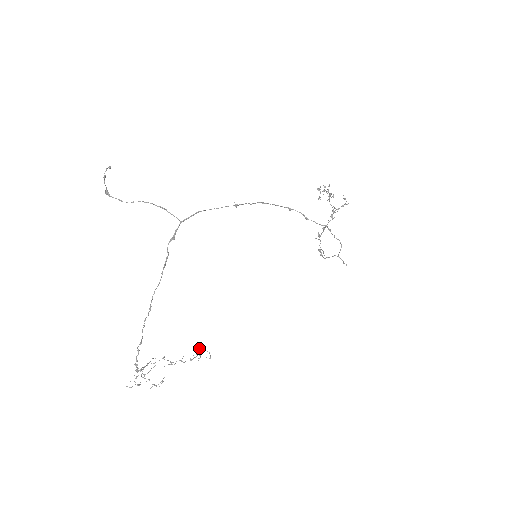
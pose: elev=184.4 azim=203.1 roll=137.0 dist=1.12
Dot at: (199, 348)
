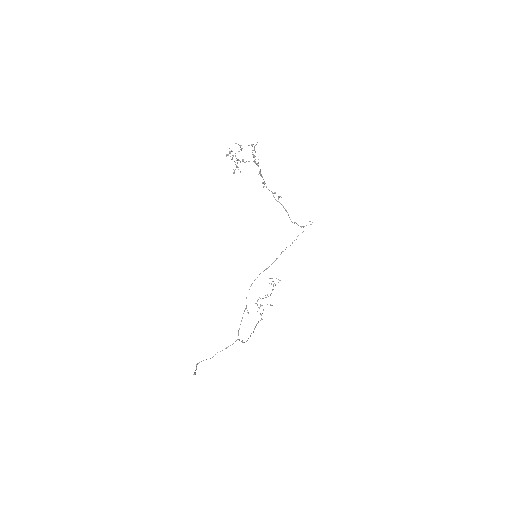
Dot at: occluded
